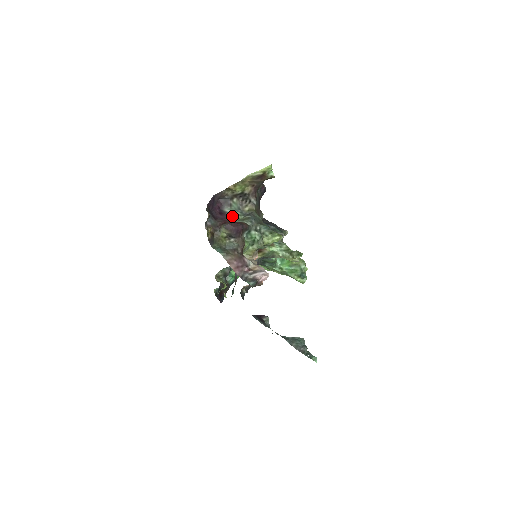
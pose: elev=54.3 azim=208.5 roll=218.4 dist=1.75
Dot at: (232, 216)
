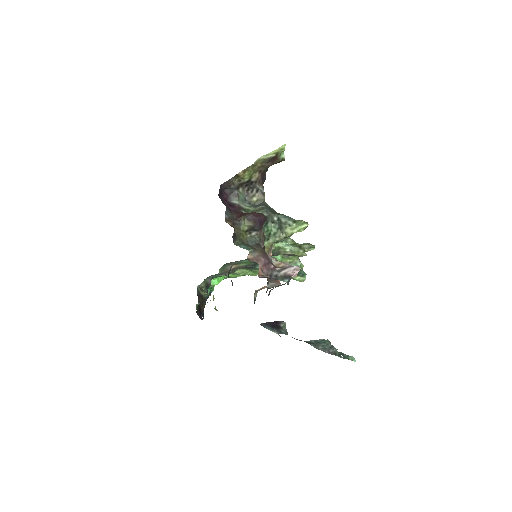
Dot at: (242, 208)
